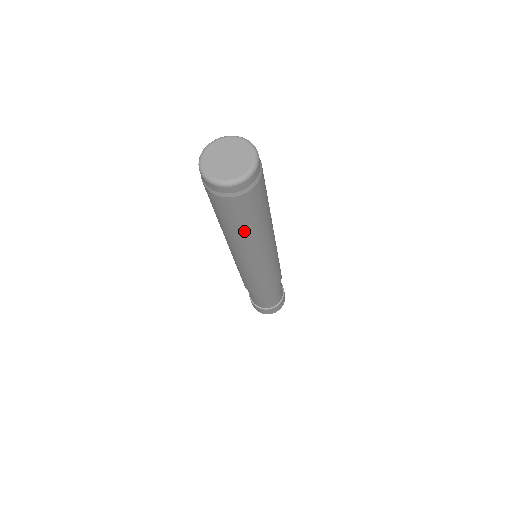
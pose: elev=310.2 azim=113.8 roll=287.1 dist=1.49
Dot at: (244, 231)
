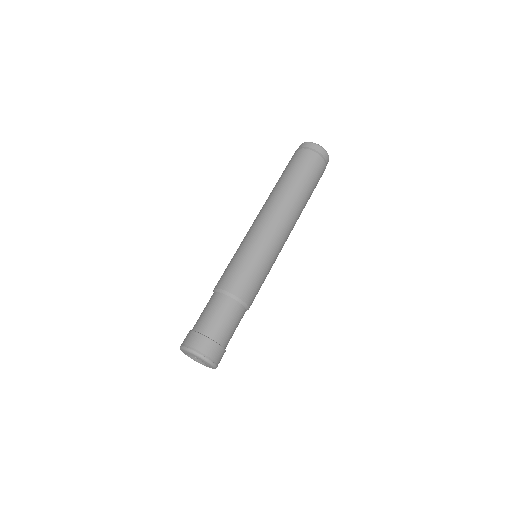
Dot at: (288, 181)
